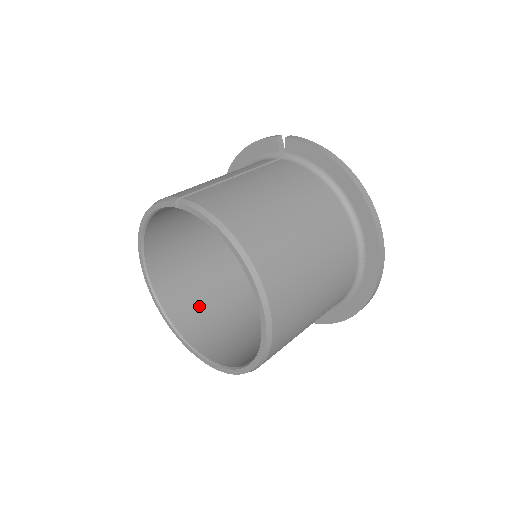
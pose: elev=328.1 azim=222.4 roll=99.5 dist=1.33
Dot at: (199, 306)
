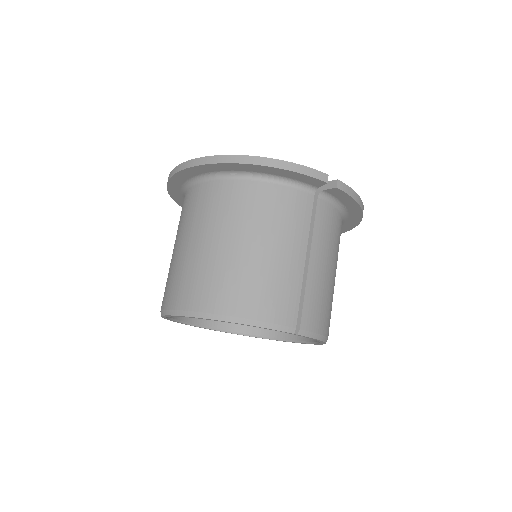
Dot at: occluded
